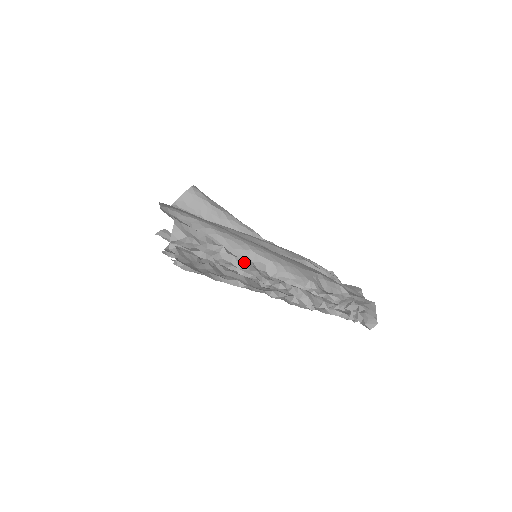
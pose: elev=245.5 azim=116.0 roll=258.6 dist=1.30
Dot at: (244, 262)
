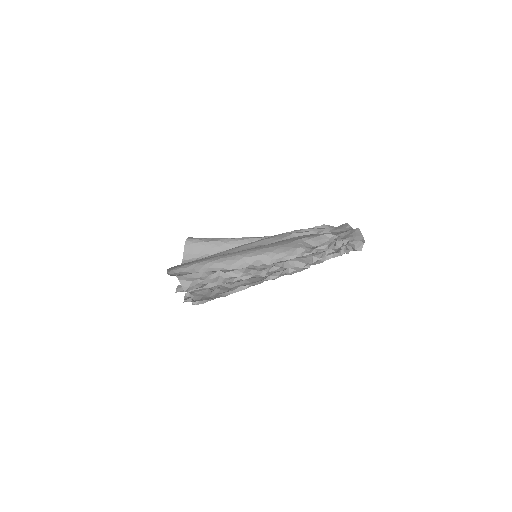
Dot at: (240, 270)
